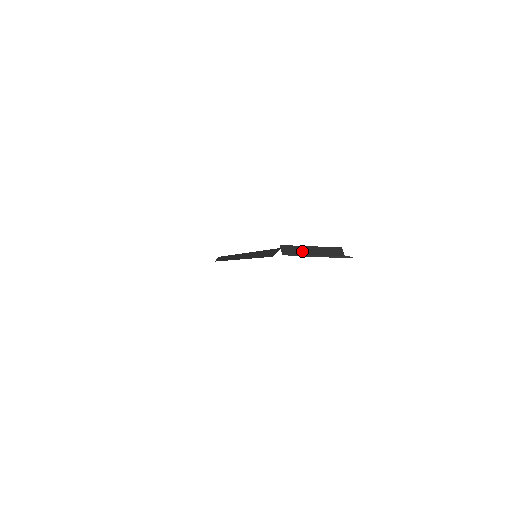
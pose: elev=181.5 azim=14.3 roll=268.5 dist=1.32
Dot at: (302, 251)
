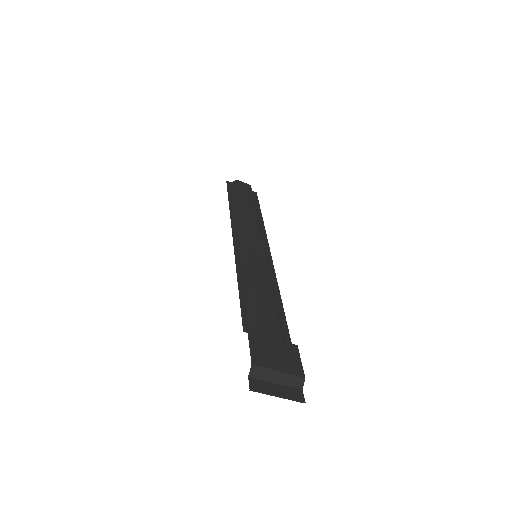
Dot at: (268, 376)
